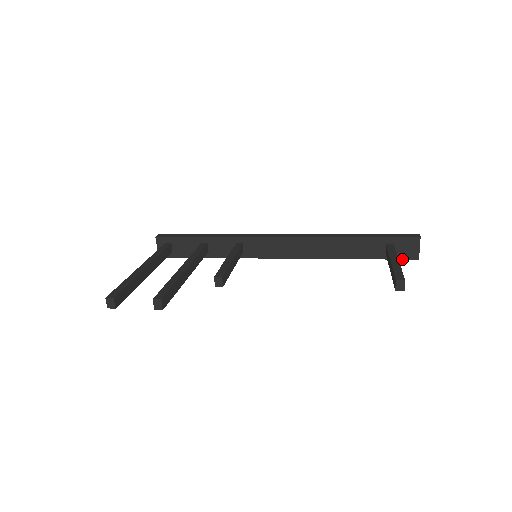
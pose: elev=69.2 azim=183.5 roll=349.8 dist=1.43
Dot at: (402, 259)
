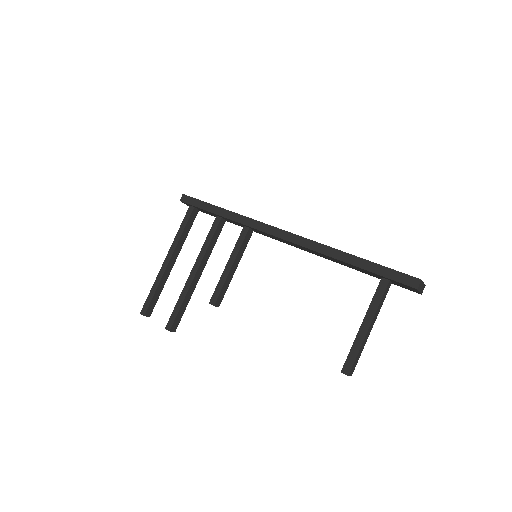
Dot at: occluded
